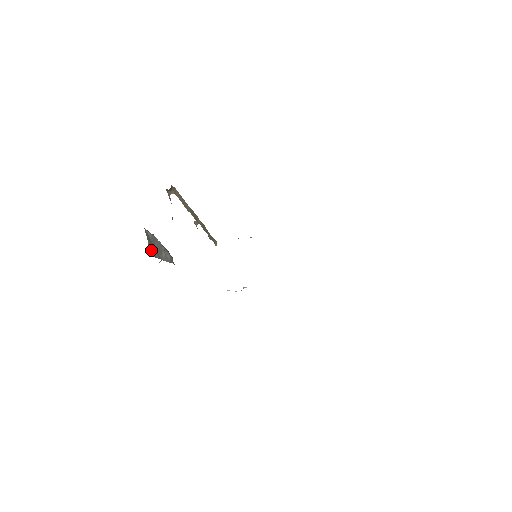
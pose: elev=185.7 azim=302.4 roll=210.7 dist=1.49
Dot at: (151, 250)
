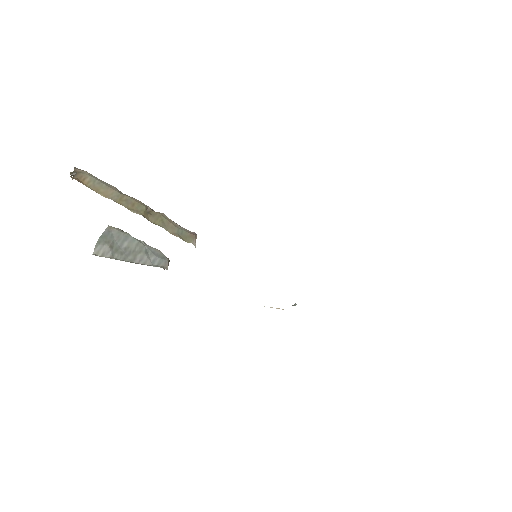
Dot at: (102, 249)
